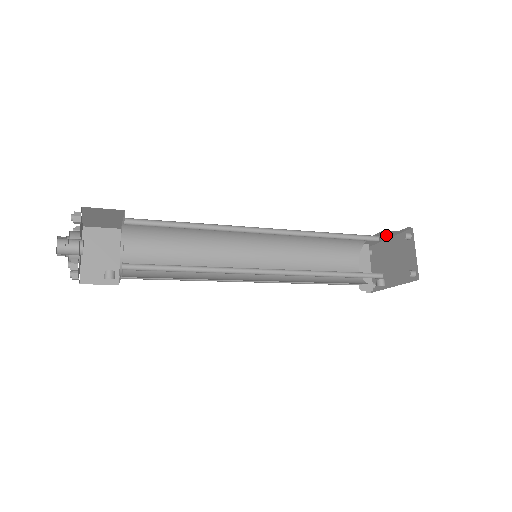
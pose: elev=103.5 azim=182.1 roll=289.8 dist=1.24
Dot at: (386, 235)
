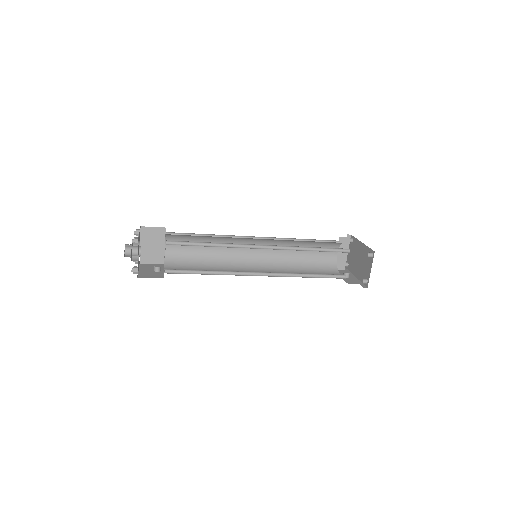
Dot at: occluded
